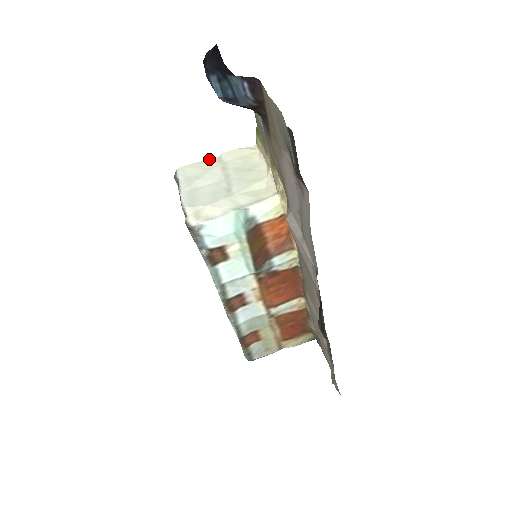
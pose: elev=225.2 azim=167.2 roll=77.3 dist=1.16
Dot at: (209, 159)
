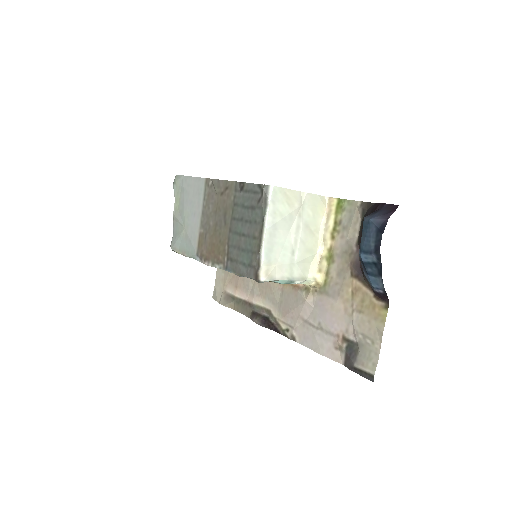
Dot at: occluded
